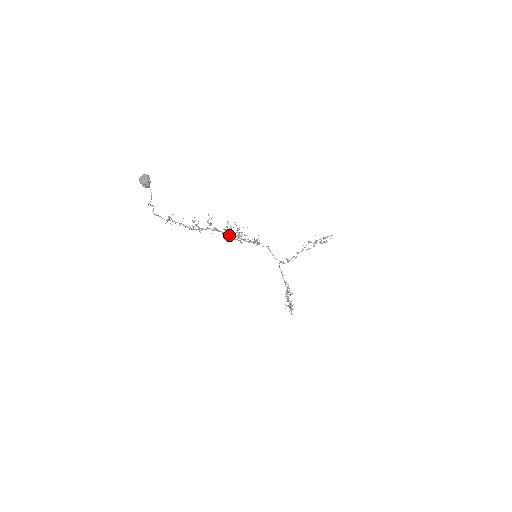
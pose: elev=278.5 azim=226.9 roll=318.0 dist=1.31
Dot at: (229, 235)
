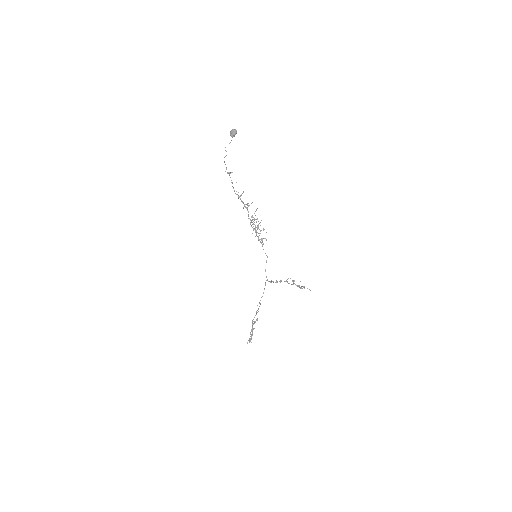
Dot at: (251, 220)
